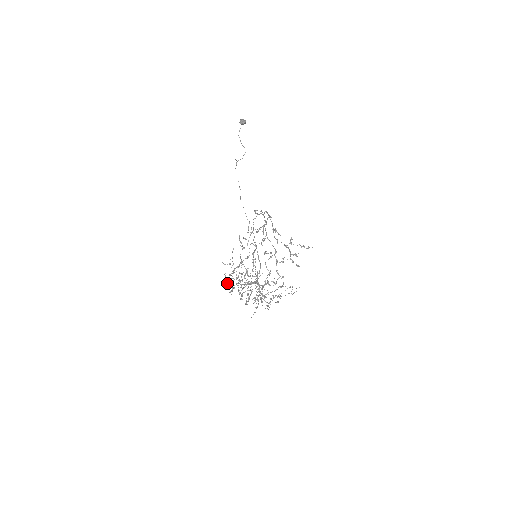
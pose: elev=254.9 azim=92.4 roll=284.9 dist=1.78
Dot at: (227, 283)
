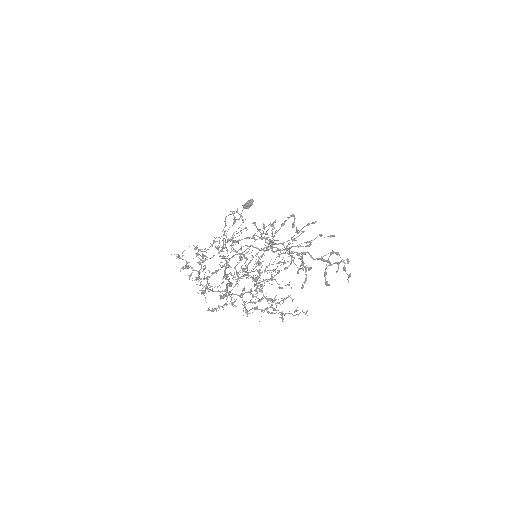
Dot at: occluded
